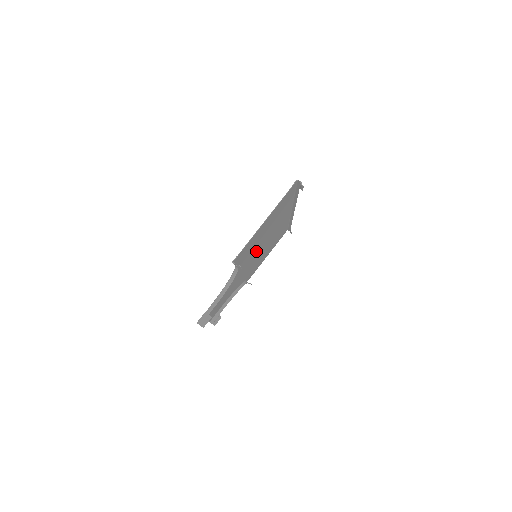
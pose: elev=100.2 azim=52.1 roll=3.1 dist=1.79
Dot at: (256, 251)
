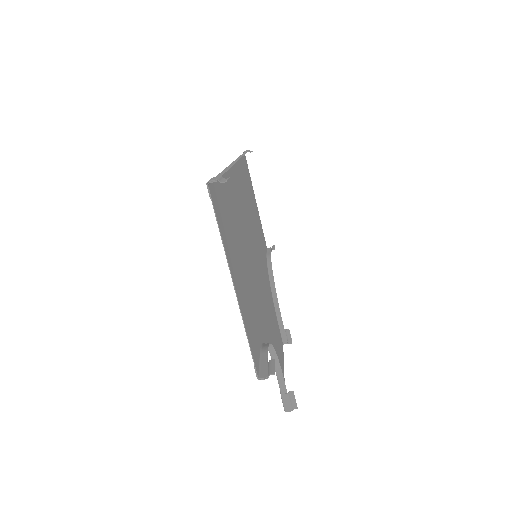
Dot at: occluded
